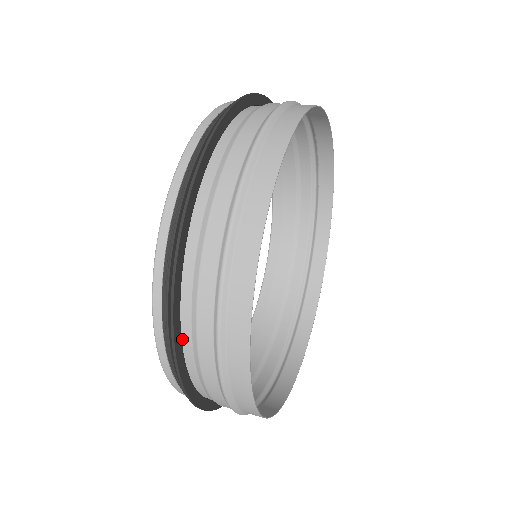
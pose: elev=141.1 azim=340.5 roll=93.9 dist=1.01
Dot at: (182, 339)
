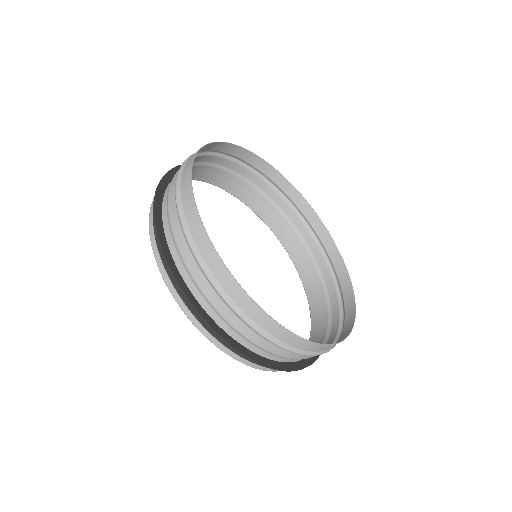
Dot at: (215, 322)
